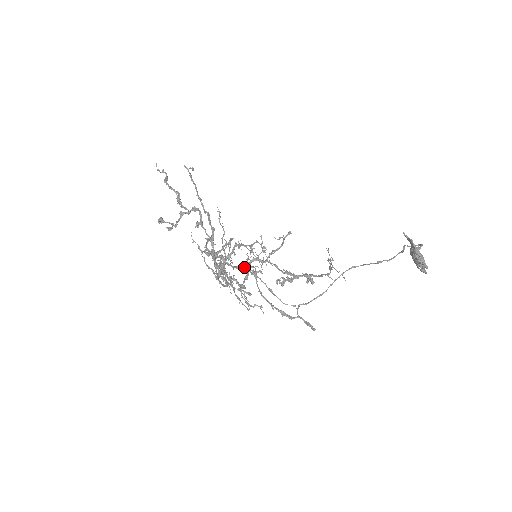
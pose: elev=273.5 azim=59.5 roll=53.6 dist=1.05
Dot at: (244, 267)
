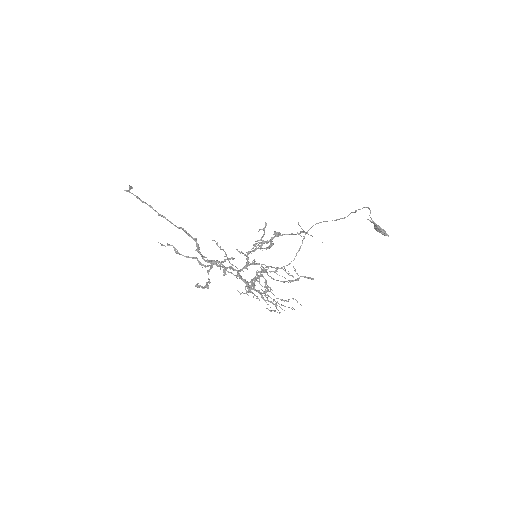
Dot at: (248, 265)
